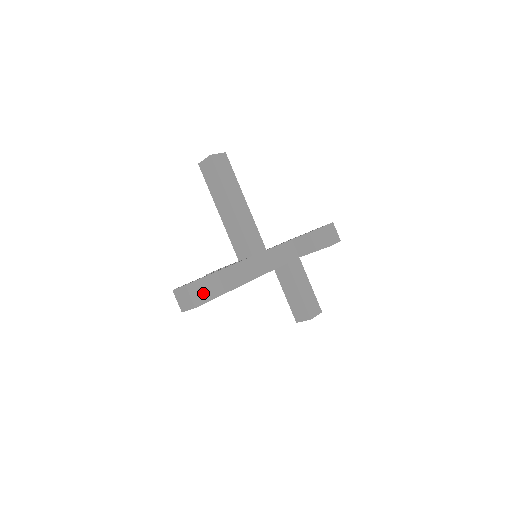
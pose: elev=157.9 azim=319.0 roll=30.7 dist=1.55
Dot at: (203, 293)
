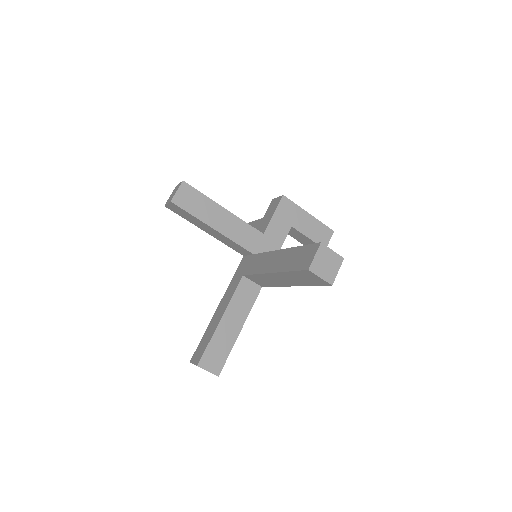
Dot at: occluded
